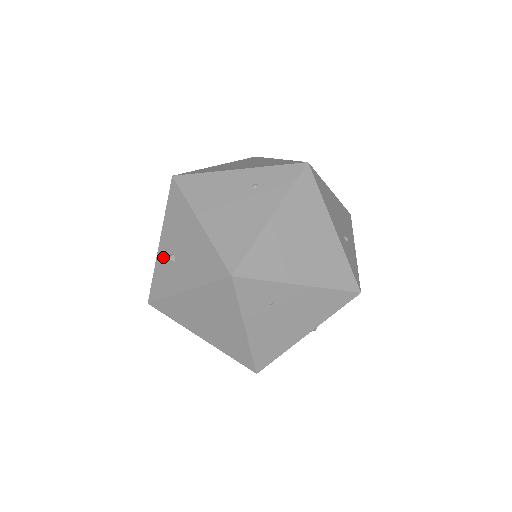
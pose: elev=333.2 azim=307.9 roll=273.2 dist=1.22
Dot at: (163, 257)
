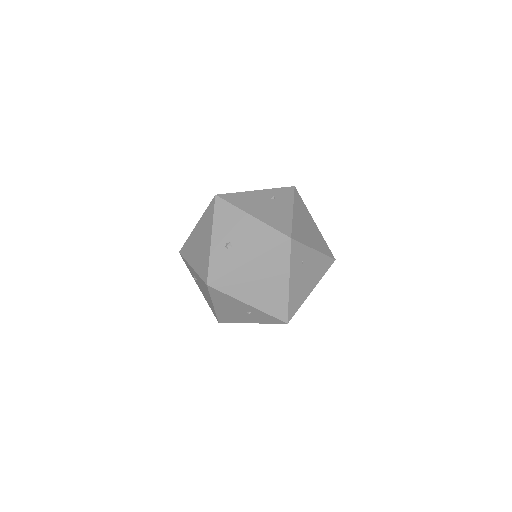
Dot at: (218, 248)
